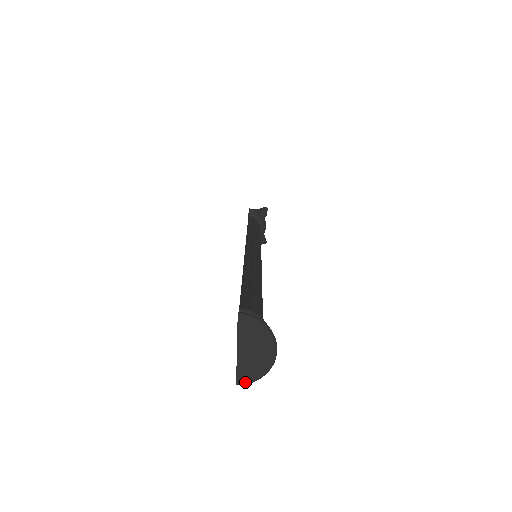
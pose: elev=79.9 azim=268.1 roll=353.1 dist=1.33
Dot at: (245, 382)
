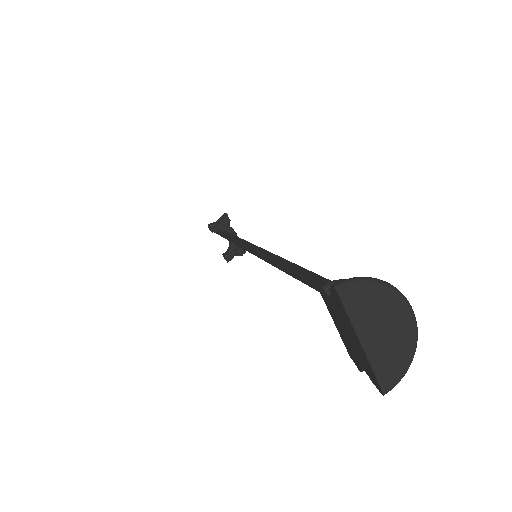
Dot at: (394, 383)
